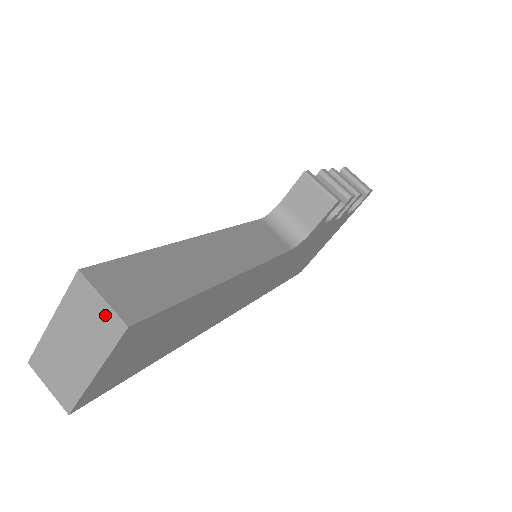
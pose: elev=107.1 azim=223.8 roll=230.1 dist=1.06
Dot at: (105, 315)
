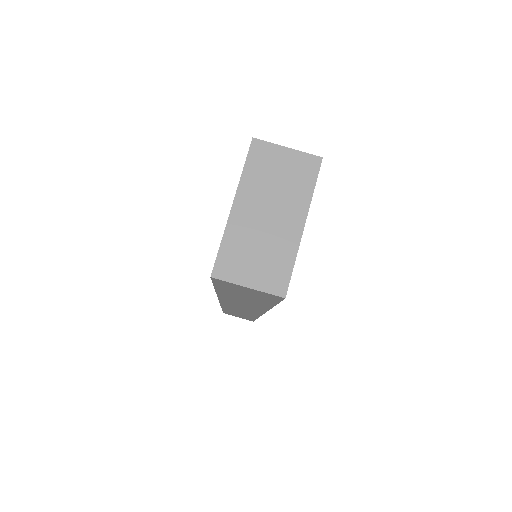
Dot at: (295, 161)
